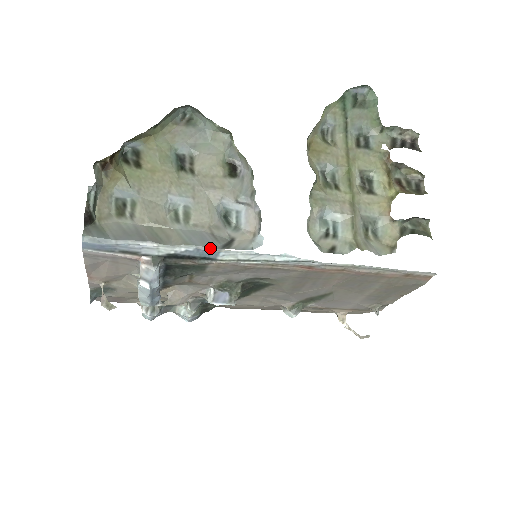
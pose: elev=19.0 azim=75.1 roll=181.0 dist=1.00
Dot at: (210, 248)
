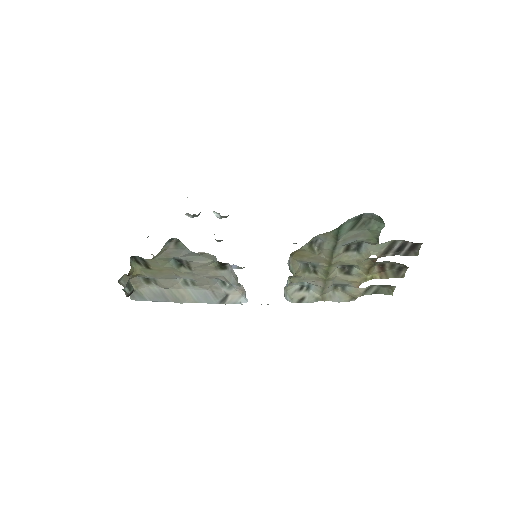
Dot at: occluded
